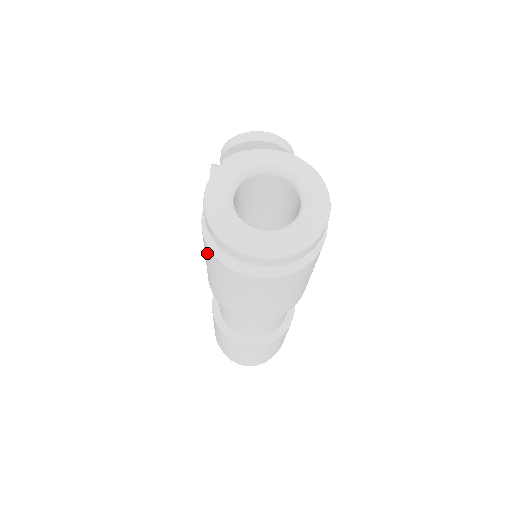
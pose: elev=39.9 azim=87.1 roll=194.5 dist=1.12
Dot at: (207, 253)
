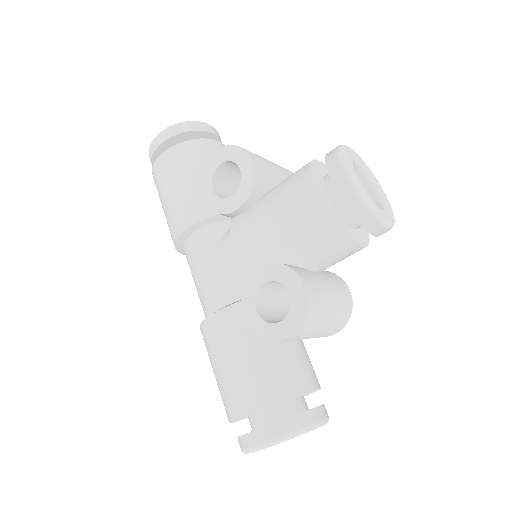
Dot at: (227, 402)
